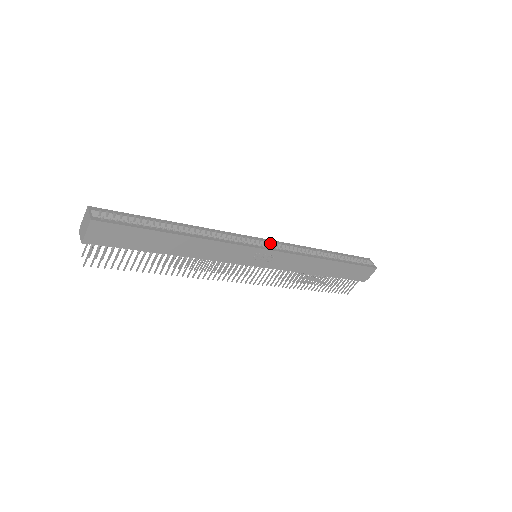
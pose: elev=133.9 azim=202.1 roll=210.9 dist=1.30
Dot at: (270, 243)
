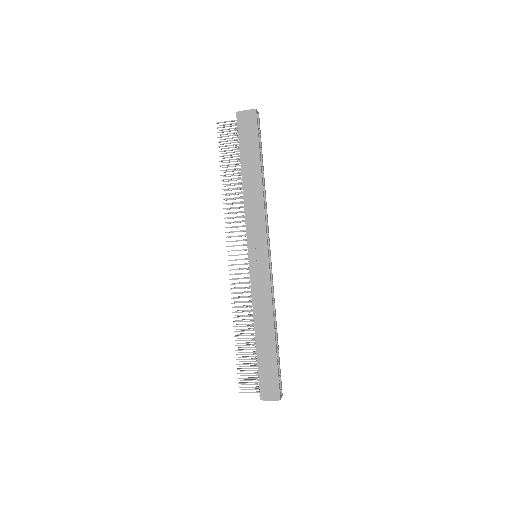
Dot at: (270, 264)
